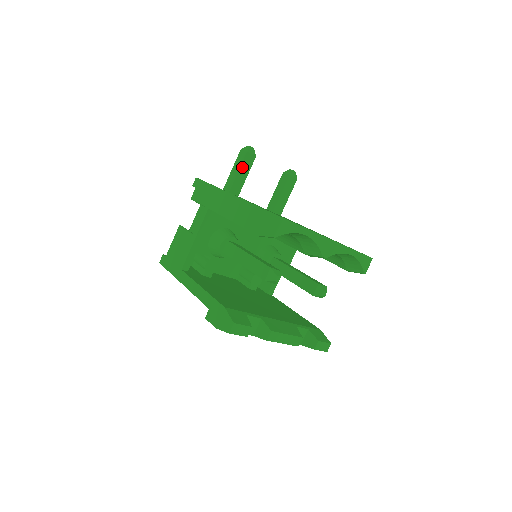
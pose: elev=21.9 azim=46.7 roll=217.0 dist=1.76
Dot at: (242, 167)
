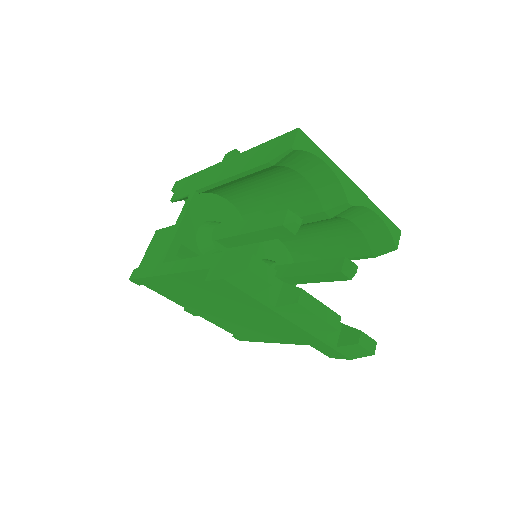
Dot at: occluded
